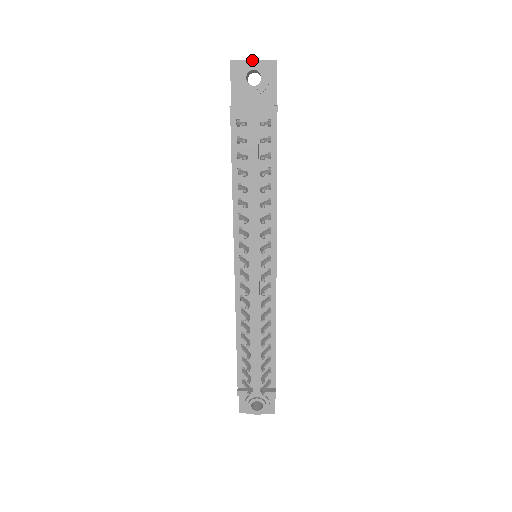
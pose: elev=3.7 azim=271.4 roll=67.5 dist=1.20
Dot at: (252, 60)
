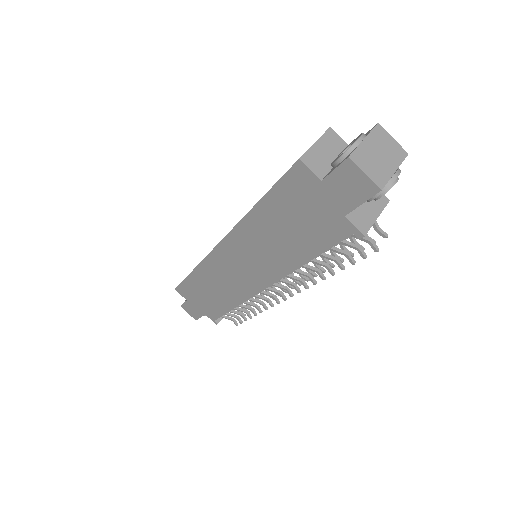
Dot at: (395, 173)
